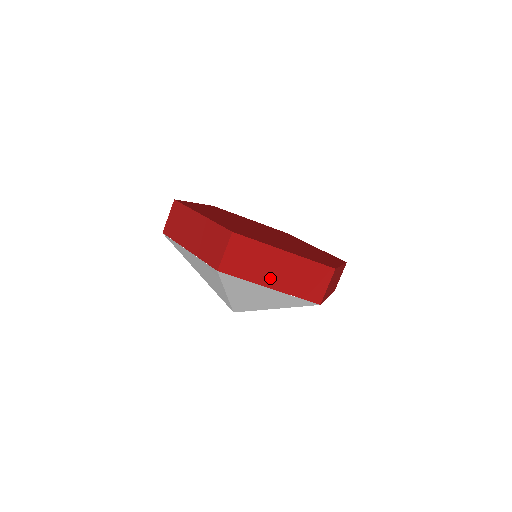
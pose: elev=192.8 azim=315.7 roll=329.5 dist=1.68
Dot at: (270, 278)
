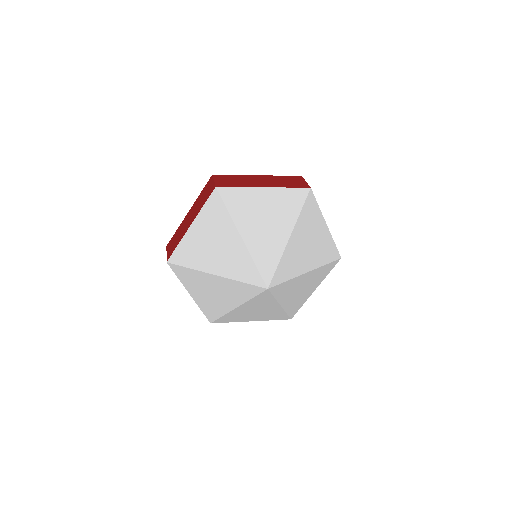
Dot at: (259, 184)
